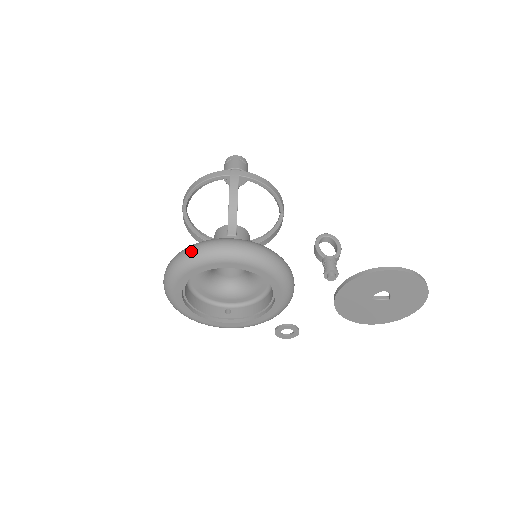
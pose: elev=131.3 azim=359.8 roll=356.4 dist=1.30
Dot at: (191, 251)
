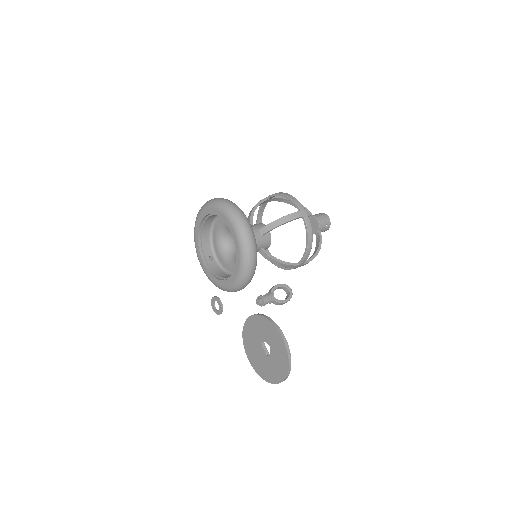
Dot at: (229, 203)
